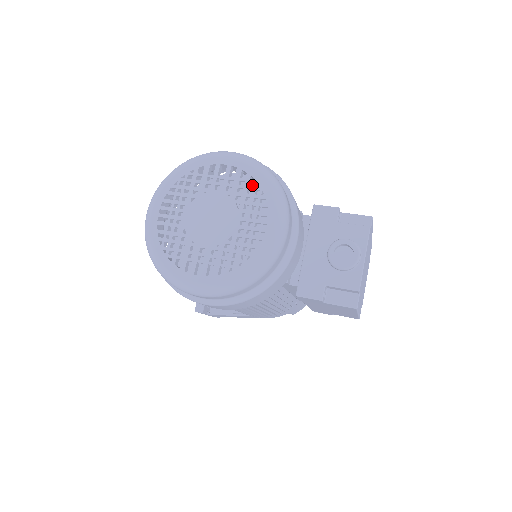
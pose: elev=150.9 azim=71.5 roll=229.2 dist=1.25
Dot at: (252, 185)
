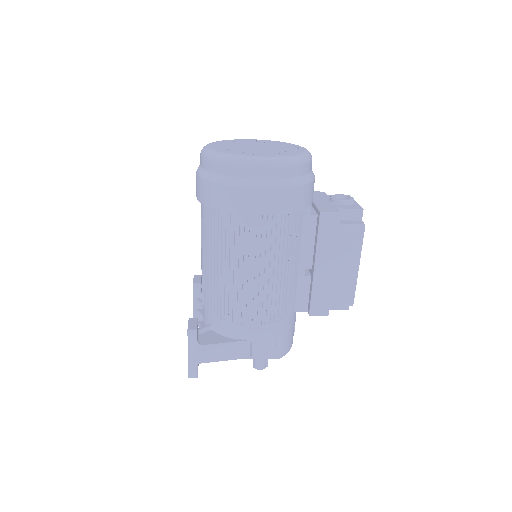
Dot at: occluded
